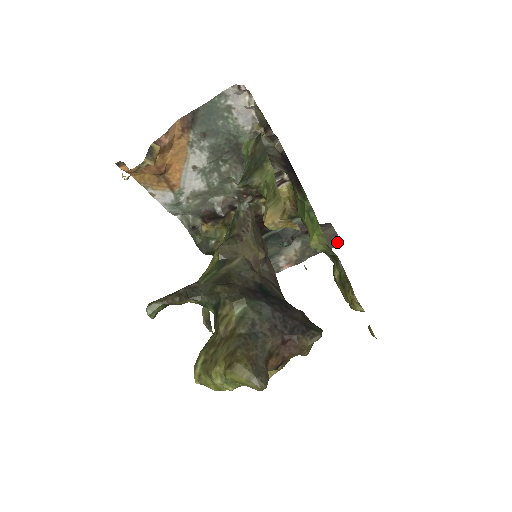
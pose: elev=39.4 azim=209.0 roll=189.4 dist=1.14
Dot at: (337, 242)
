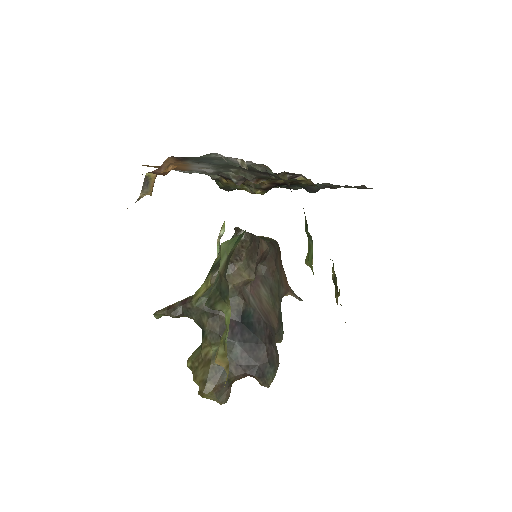
Dot at: (371, 188)
